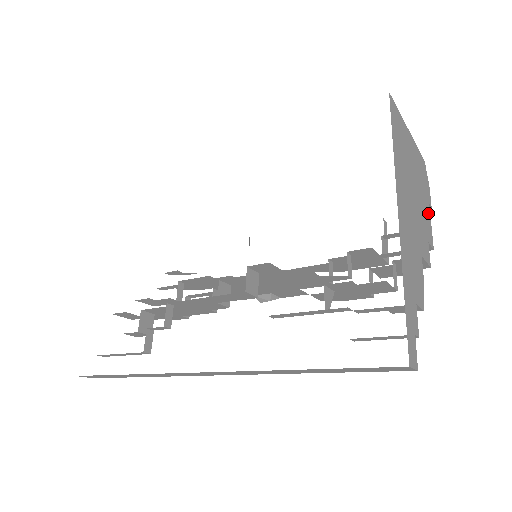
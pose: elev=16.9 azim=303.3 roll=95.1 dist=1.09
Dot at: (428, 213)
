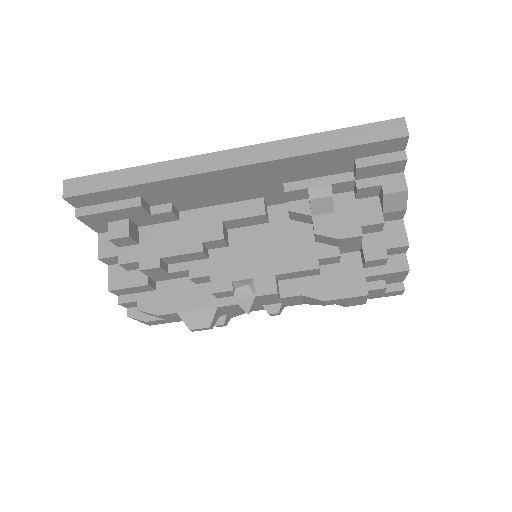
Dot at: occluded
